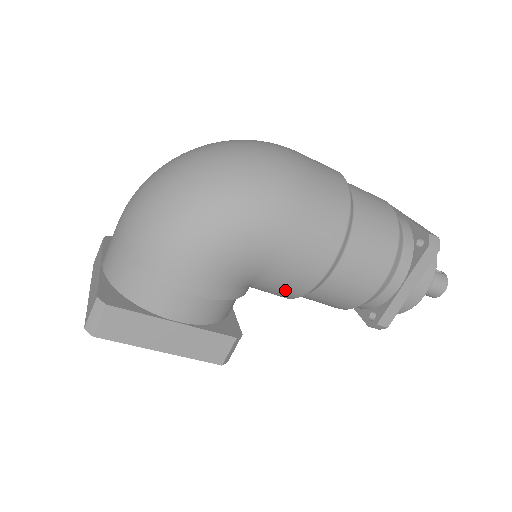
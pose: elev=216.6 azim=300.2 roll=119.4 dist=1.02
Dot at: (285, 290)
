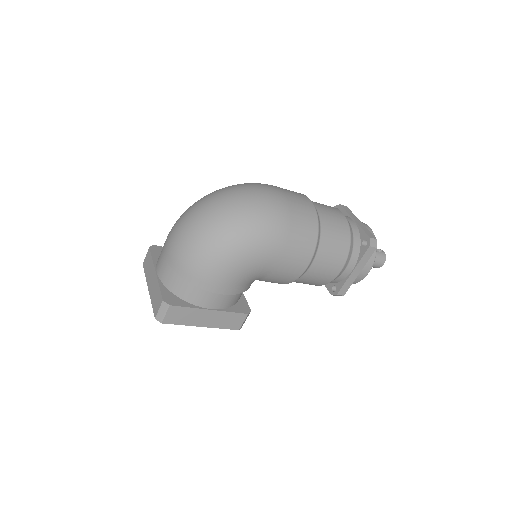
Dot at: (277, 282)
